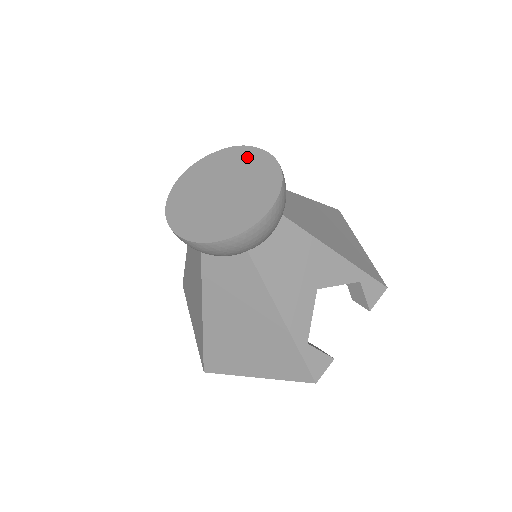
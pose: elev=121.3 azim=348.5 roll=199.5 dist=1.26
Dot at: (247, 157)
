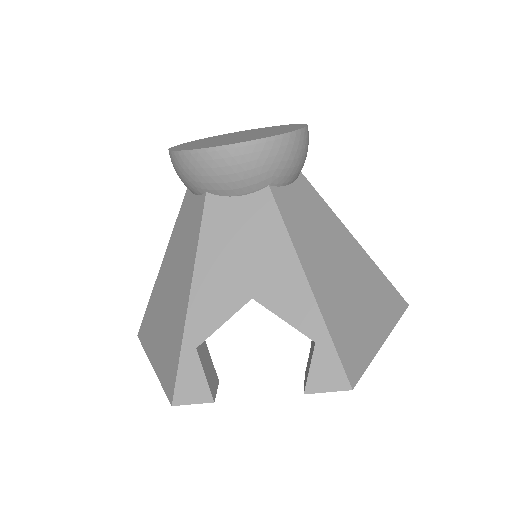
Dot at: (290, 127)
